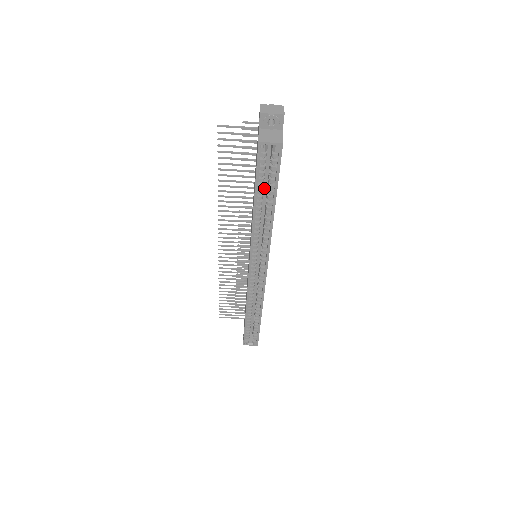
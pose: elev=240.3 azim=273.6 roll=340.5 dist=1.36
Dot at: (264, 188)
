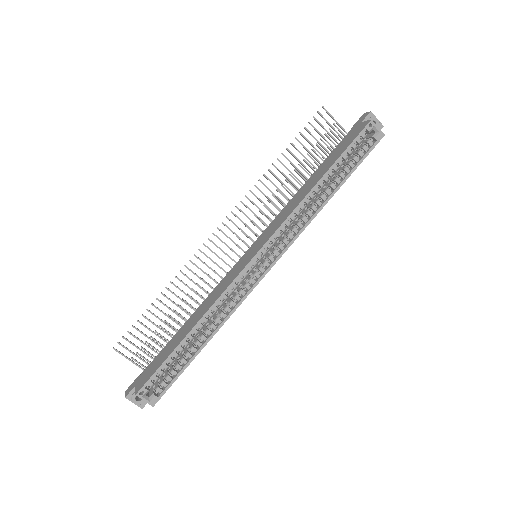
Dot at: occluded
